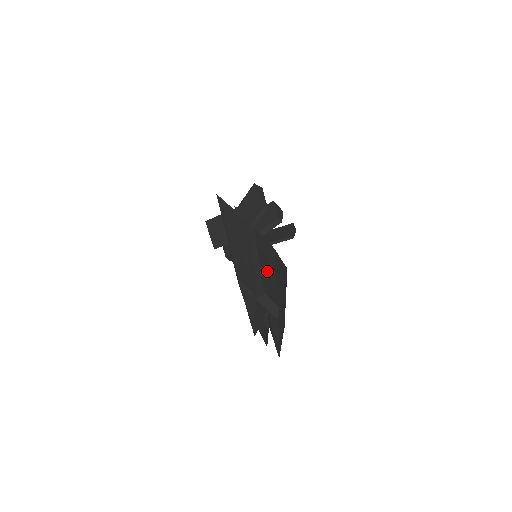
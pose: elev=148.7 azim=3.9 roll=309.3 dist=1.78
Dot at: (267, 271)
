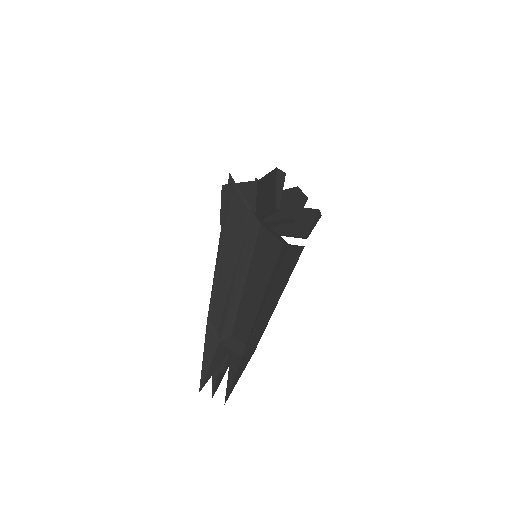
Dot at: (251, 295)
